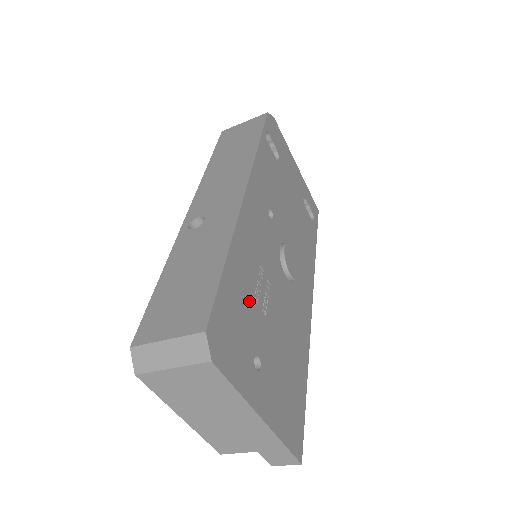
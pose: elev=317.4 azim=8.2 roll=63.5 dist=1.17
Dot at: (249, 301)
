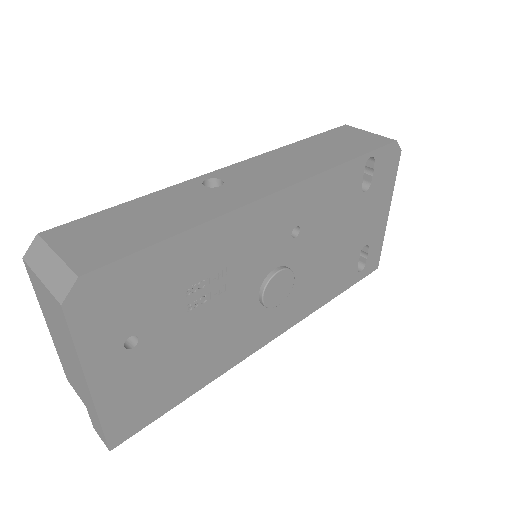
Dot at: (176, 287)
